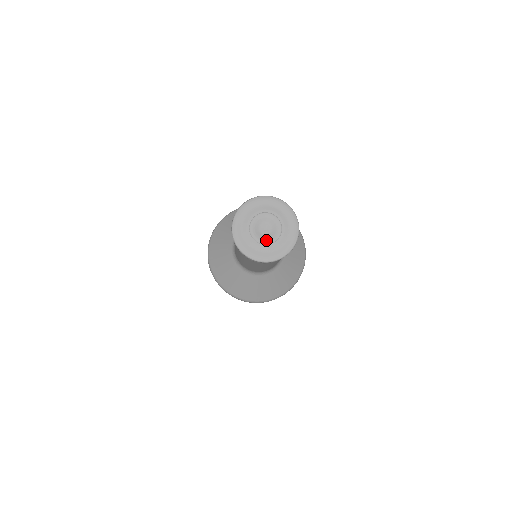
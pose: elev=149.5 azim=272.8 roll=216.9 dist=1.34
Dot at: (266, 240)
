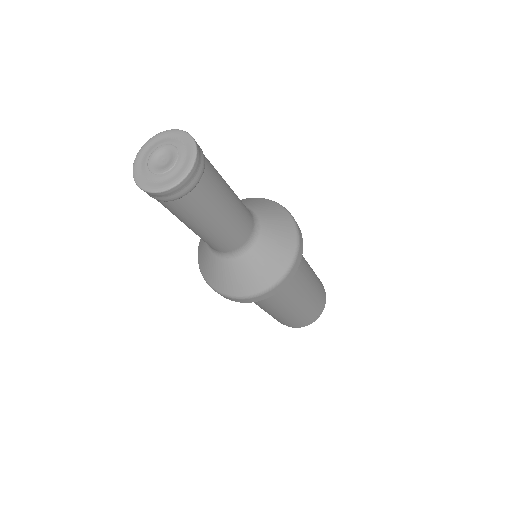
Dot at: (158, 170)
